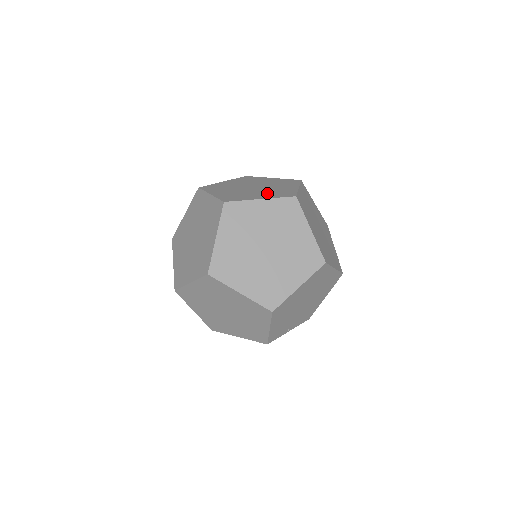
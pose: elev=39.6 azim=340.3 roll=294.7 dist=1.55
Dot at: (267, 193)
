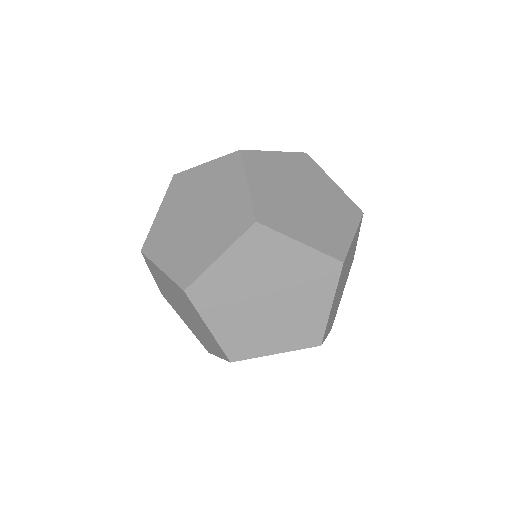
Dot at: (181, 253)
